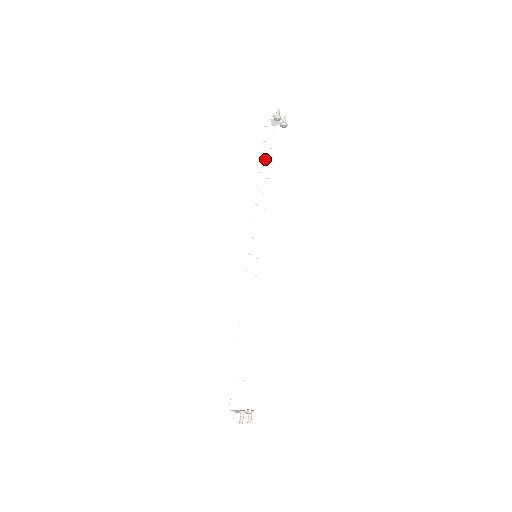
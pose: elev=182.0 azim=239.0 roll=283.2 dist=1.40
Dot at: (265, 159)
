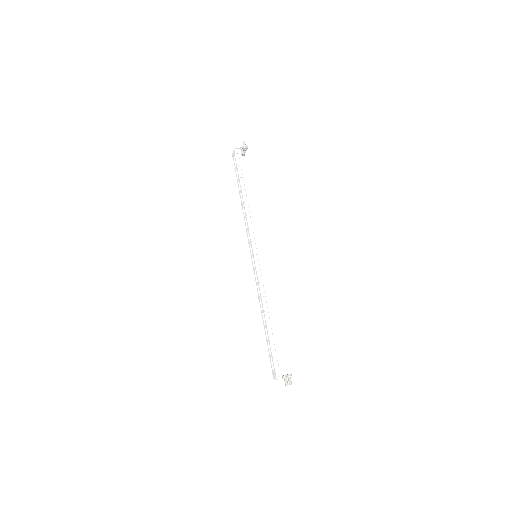
Dot at: (245, 179)
